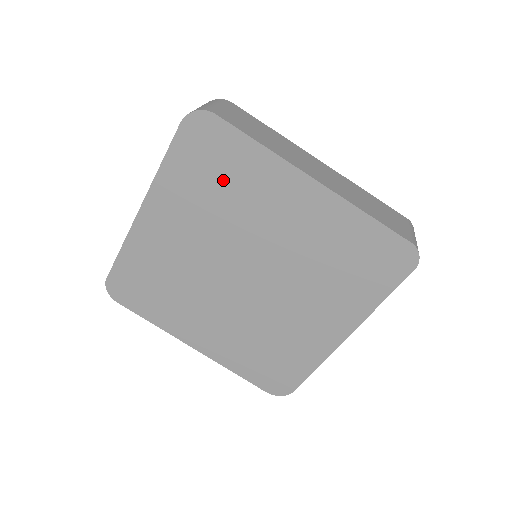
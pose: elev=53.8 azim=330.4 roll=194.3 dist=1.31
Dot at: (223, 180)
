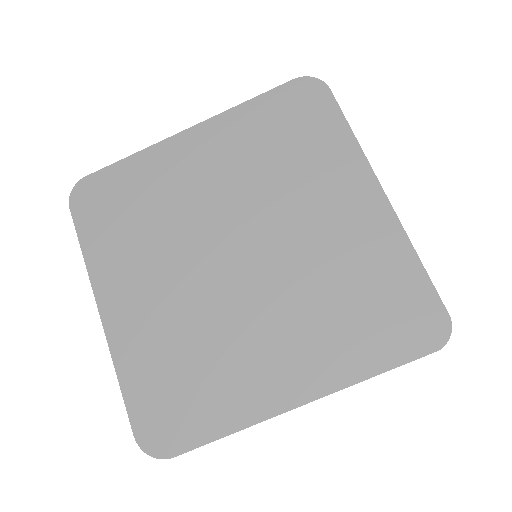
Dot at: (293, 145)
